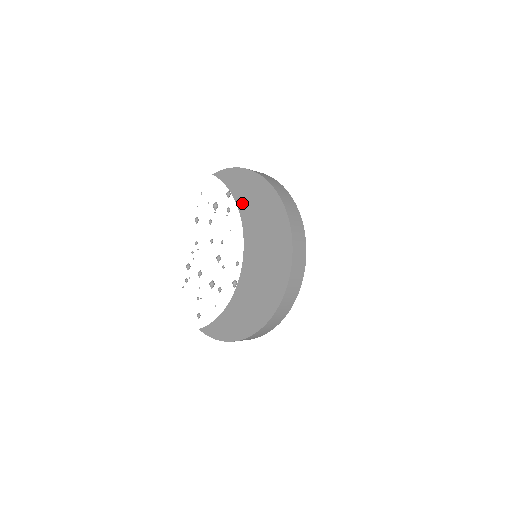
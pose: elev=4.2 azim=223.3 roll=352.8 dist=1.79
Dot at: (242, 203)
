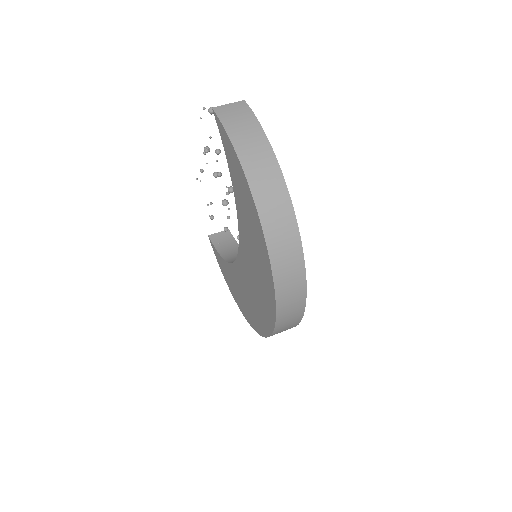
Dot at: (239, 206)
